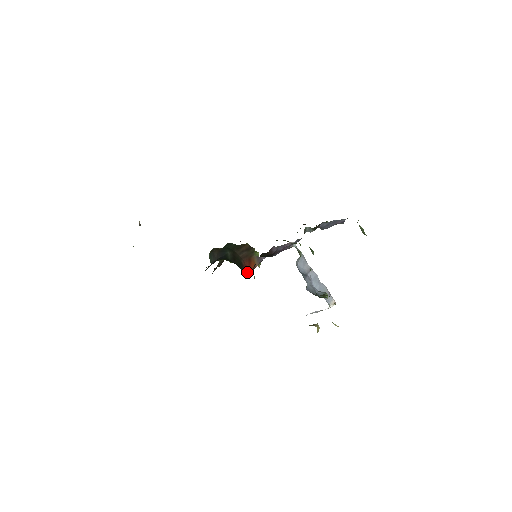
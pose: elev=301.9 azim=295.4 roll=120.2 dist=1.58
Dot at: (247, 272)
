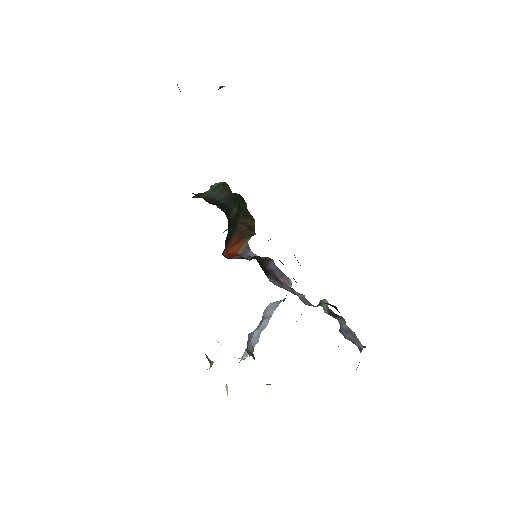
Dot at: (226, 249)
